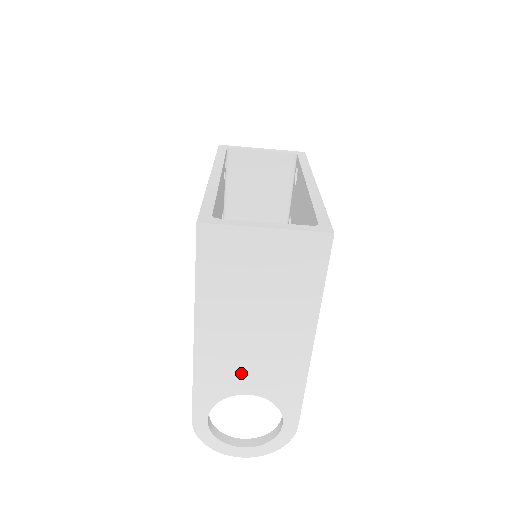
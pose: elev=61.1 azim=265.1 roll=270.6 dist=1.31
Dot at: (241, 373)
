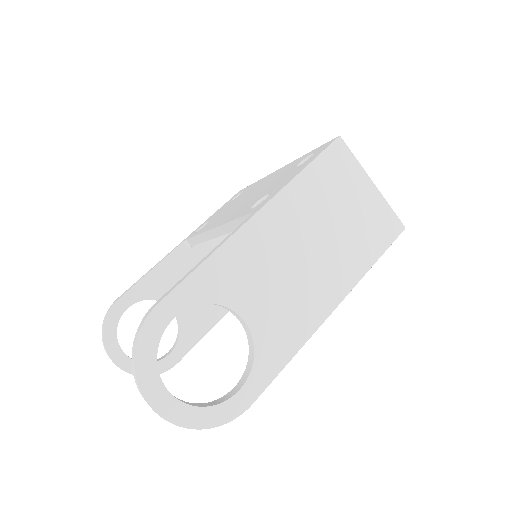
Dot at: (258, 287)
